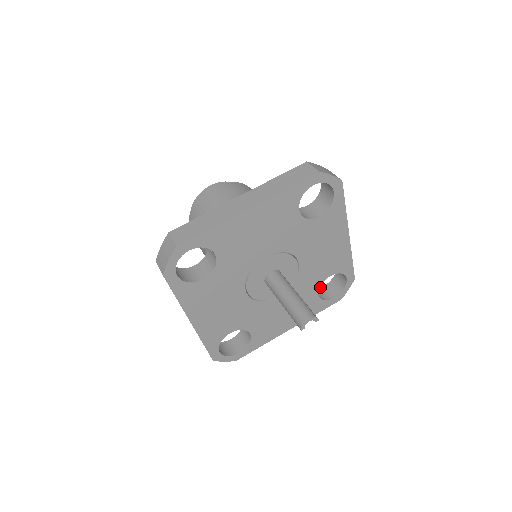
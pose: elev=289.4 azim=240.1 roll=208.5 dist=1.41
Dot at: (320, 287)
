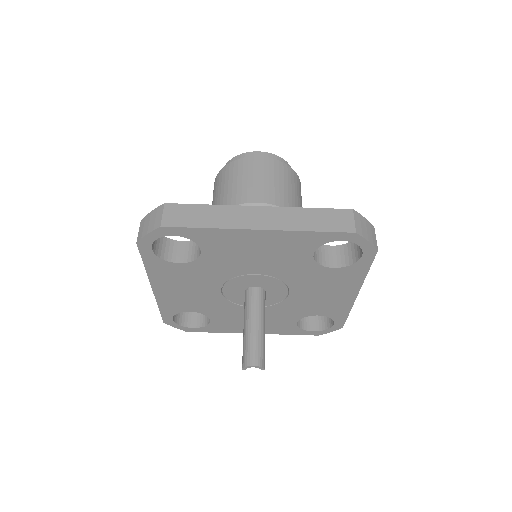
Dot at: occluded
